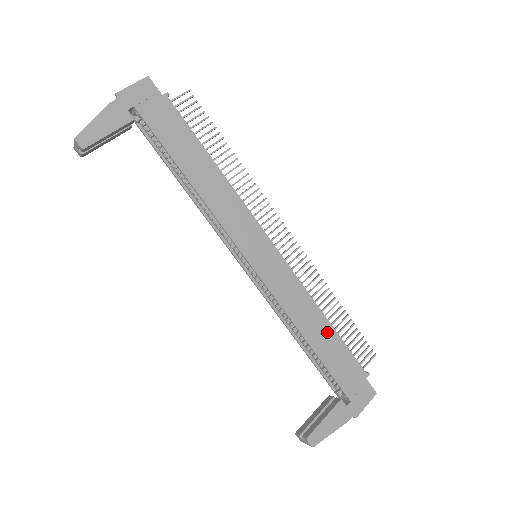
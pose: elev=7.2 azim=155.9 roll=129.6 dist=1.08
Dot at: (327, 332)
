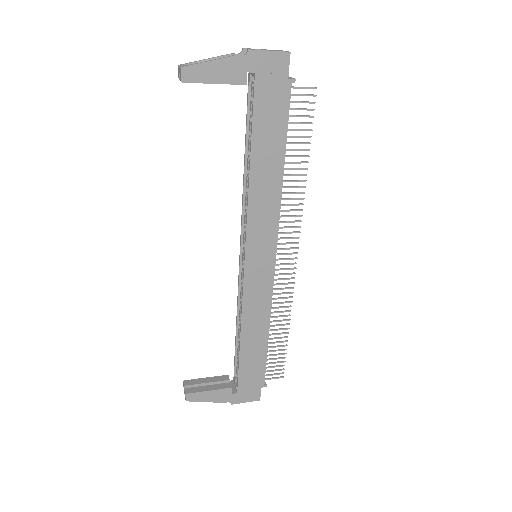
Dot at: (261, 343)
